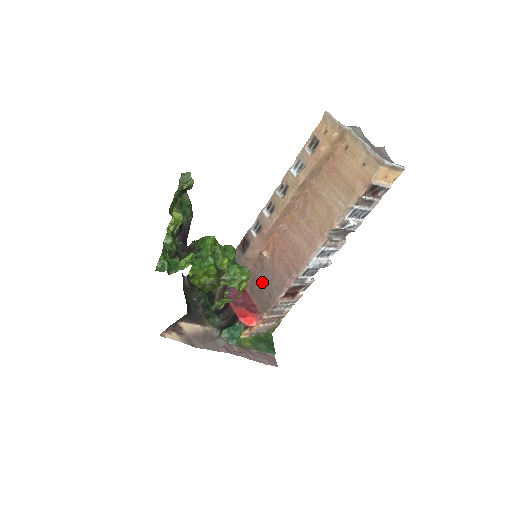
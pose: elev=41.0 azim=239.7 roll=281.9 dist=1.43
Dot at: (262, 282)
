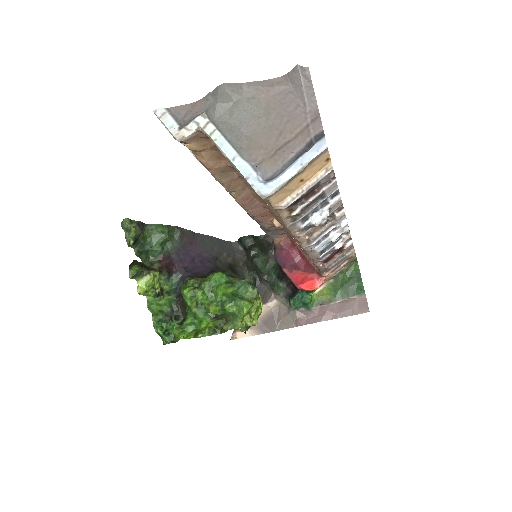
Dot at: (298, 245)
